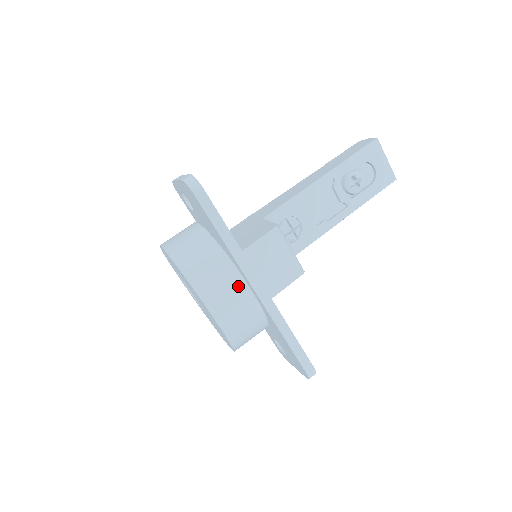
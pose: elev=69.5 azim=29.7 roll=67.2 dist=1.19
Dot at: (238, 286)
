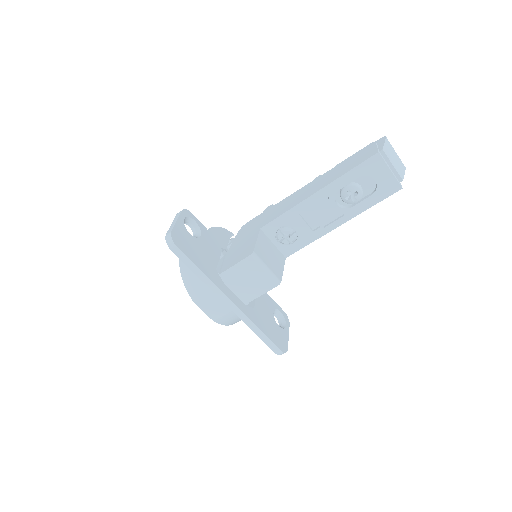
Dot at: occluded
